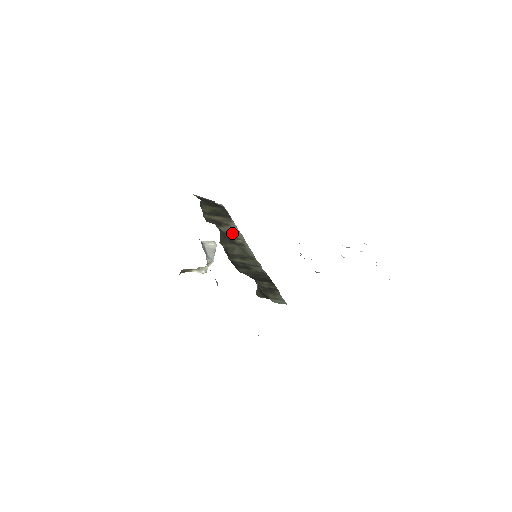
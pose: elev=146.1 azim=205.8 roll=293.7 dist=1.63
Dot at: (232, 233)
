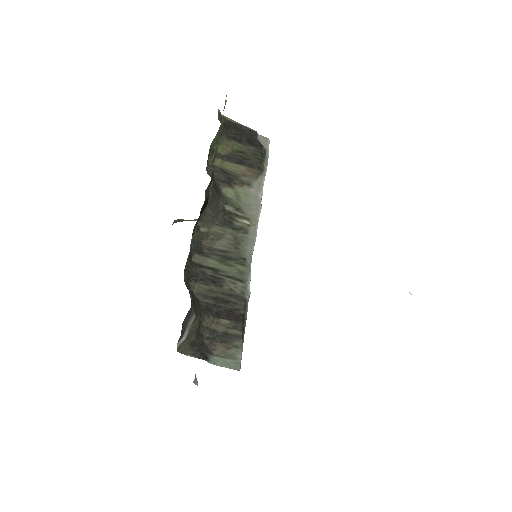
Dot at: (242, 202)
